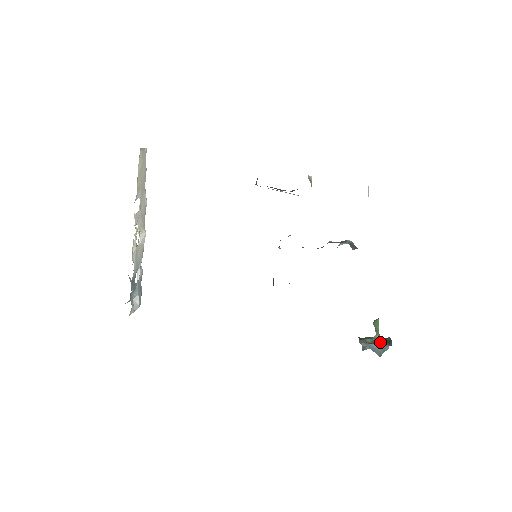
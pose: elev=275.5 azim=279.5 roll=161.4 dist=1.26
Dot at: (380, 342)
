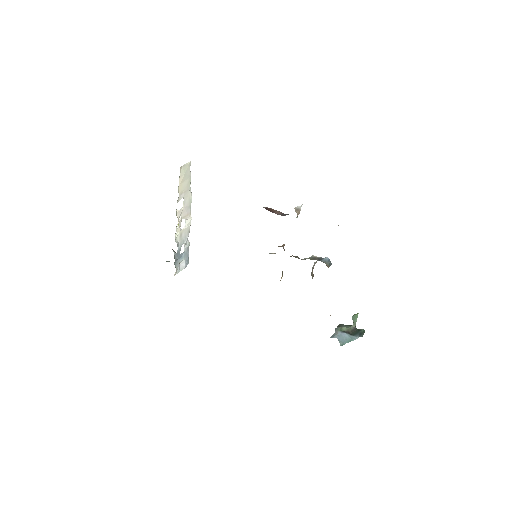
Dot at: (353, 332)
